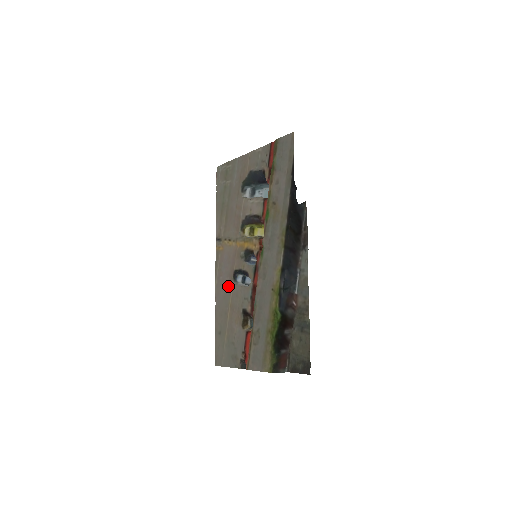
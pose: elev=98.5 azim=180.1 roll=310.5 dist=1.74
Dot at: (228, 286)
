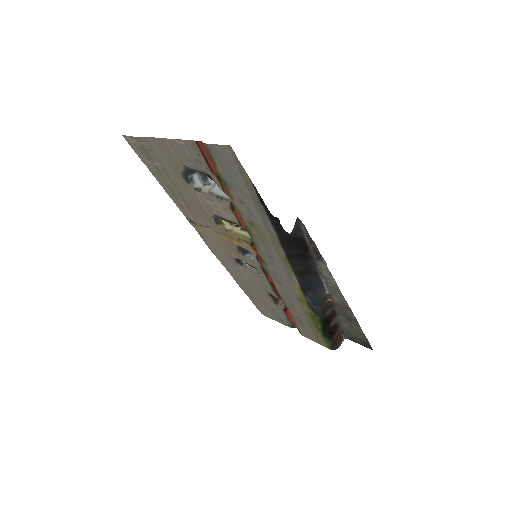
Dot at: (236, 268)
